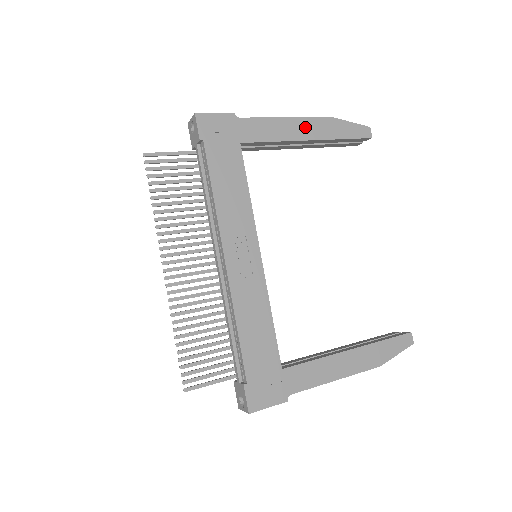
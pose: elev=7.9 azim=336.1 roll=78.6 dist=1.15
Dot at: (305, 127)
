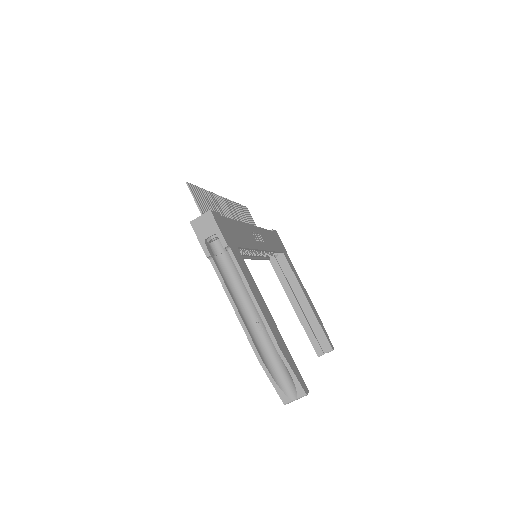
Dot at: (308, 297)
